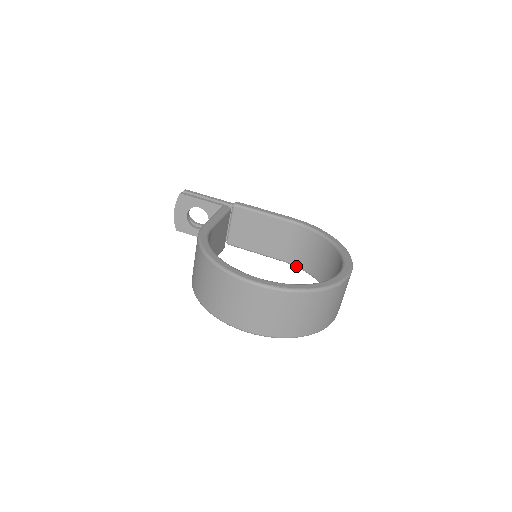
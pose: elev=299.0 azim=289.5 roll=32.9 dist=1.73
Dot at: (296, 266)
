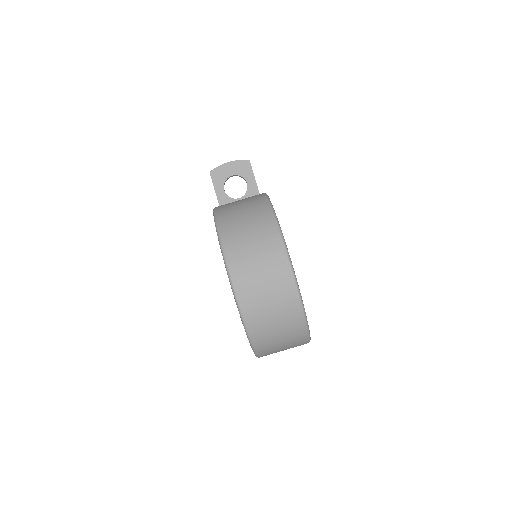
Dot at: occluded
